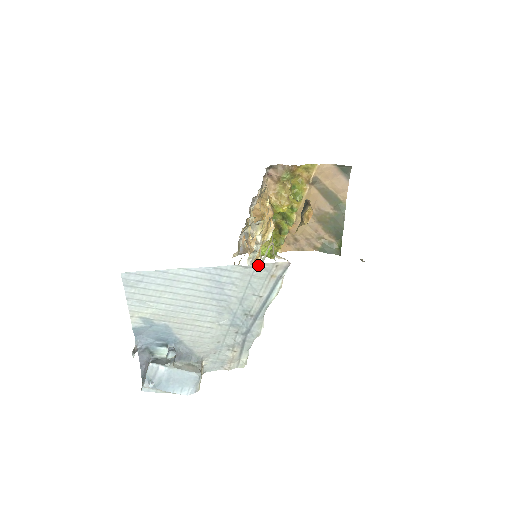
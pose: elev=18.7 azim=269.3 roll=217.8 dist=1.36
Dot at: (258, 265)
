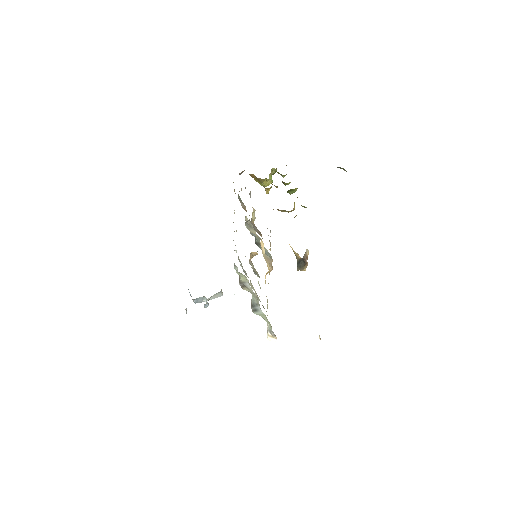
Dot at: occluded
